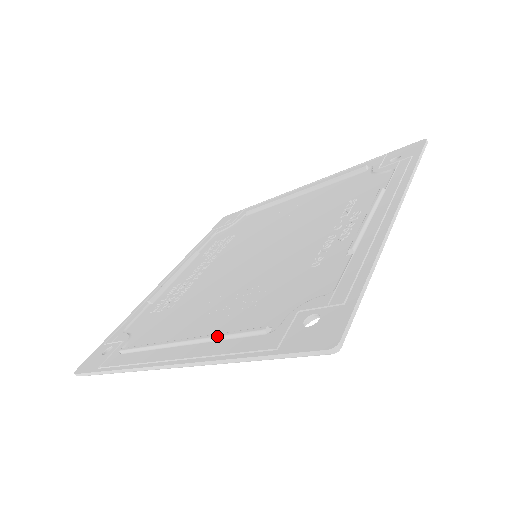
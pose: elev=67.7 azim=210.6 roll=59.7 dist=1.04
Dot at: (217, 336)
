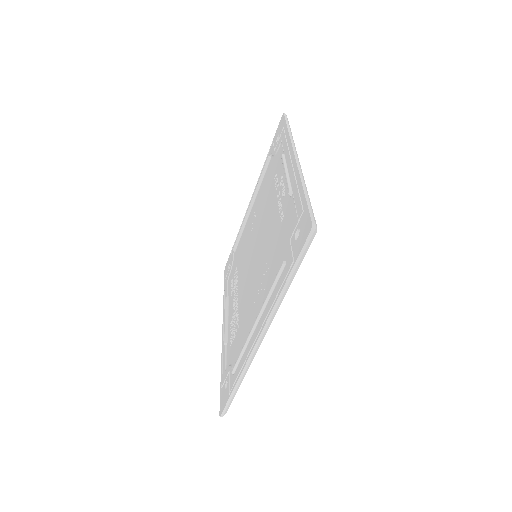
Dot at: (267, 296)
